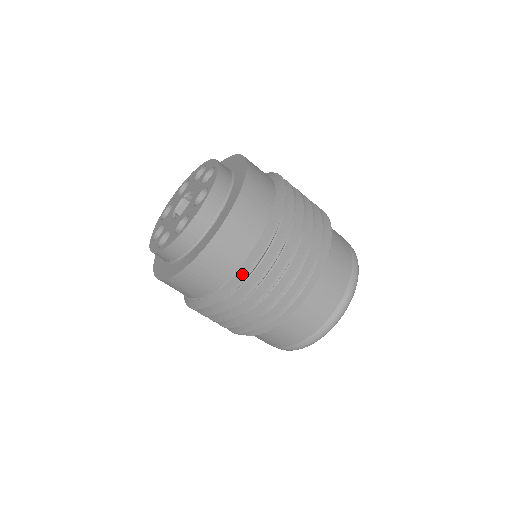
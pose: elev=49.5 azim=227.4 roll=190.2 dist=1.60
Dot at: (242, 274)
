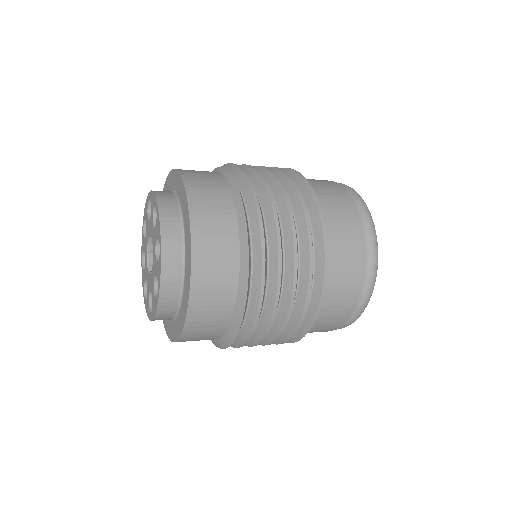
Dot at: occluded
